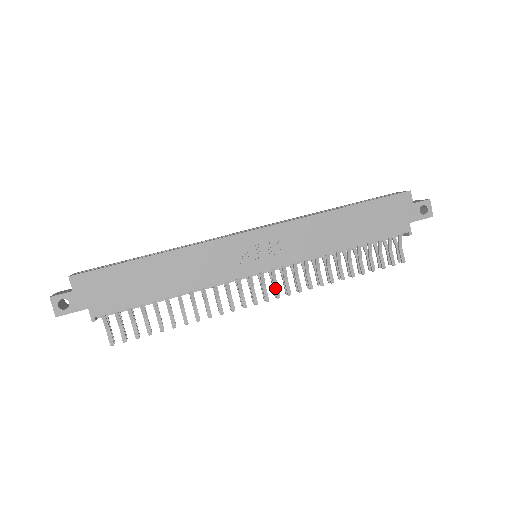
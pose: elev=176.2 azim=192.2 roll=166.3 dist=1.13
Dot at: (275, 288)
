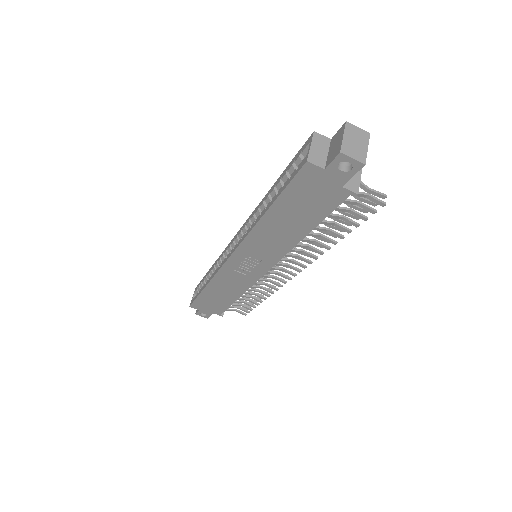
Dot at: (291, 268)
